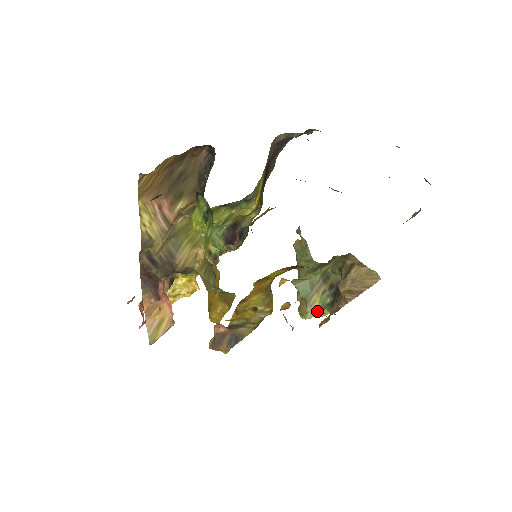
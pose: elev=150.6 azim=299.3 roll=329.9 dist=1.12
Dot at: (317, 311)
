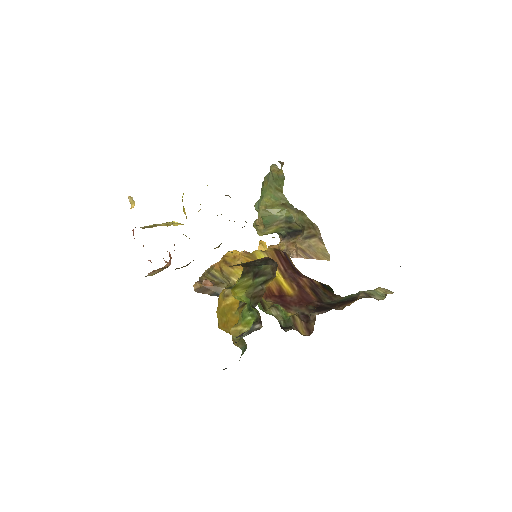
Dot at: (269, 233)
